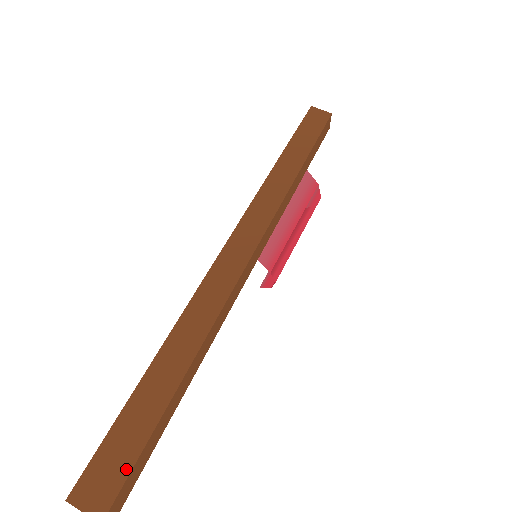
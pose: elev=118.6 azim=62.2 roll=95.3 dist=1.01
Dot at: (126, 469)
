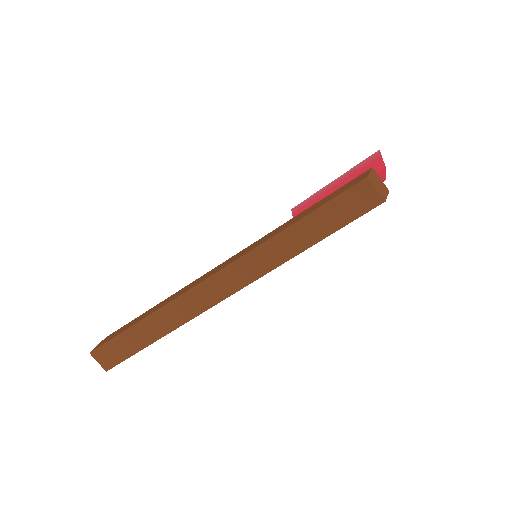
Dot at: (120, 360)
